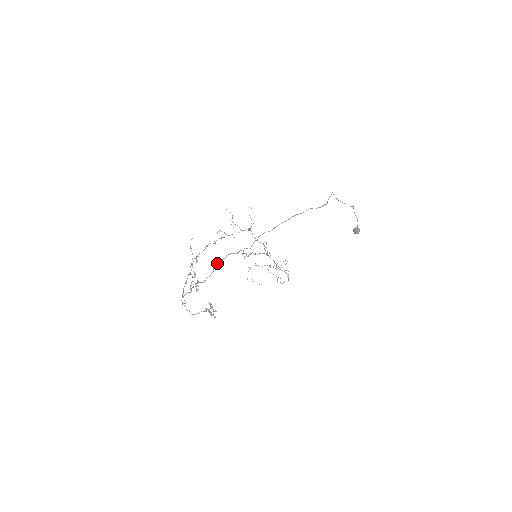
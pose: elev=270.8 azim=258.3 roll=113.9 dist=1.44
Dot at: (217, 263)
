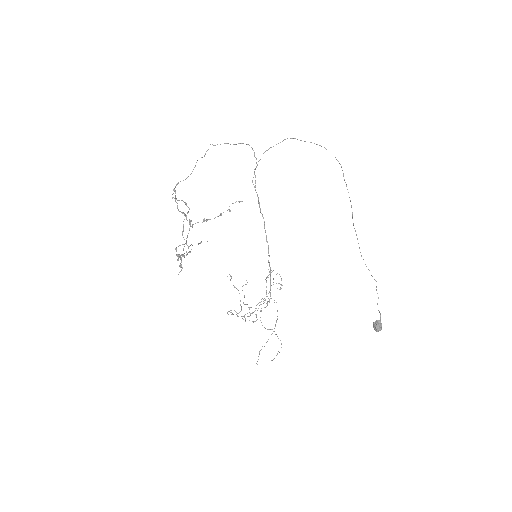
Dot at: (233, 144)
